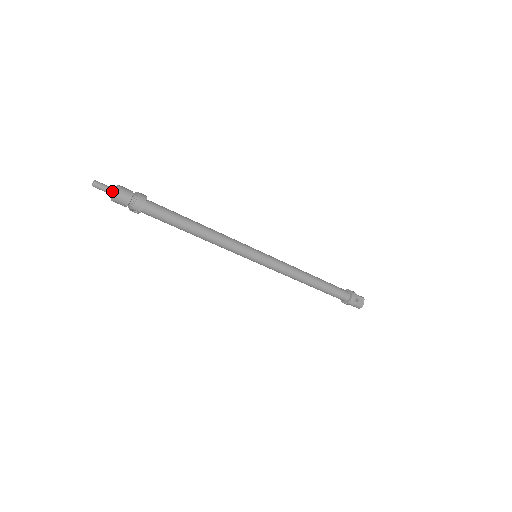
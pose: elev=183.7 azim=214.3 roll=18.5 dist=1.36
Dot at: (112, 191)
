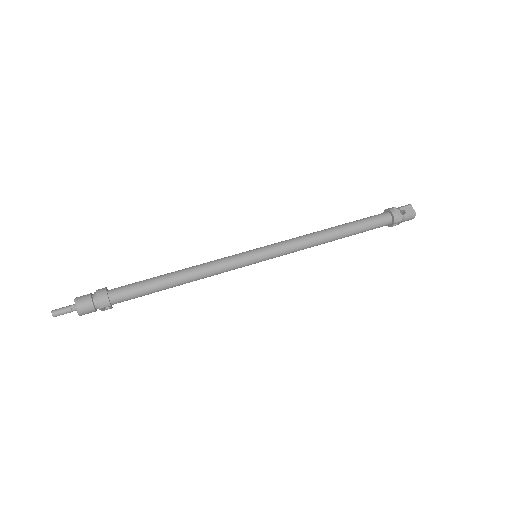
Dot at: (73, 308)
